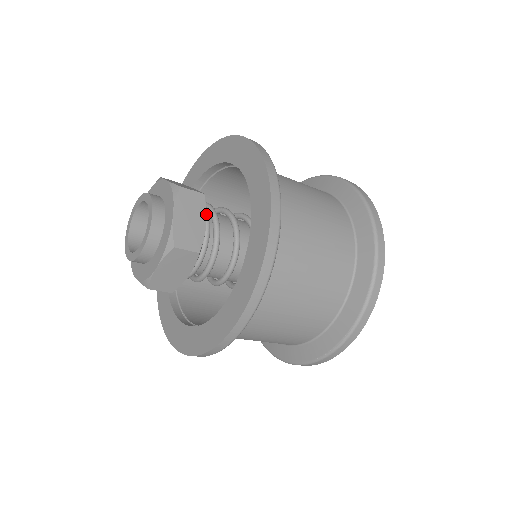
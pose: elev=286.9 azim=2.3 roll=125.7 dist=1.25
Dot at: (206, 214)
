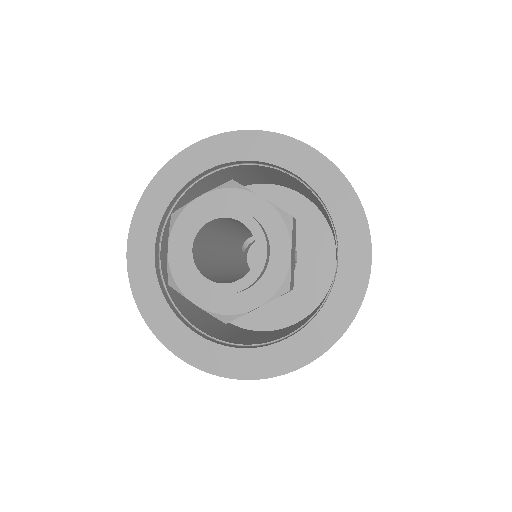
Dot at: occluded
